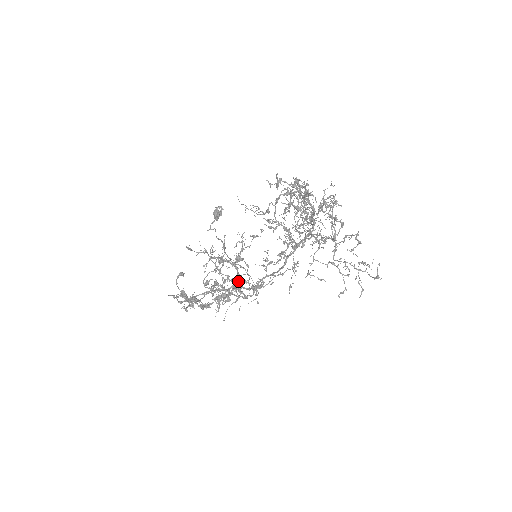
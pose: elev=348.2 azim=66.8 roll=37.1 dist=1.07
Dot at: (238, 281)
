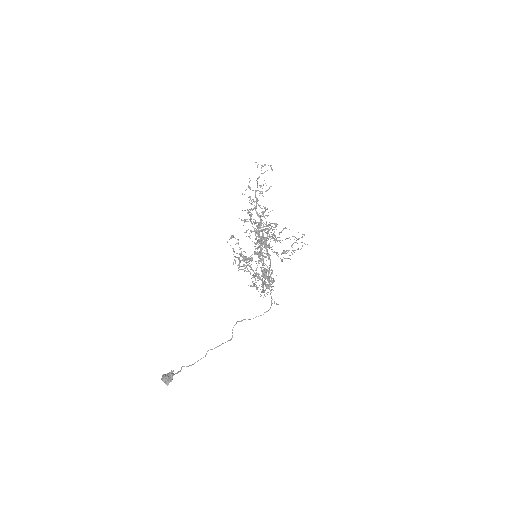
Dot at: occluded
